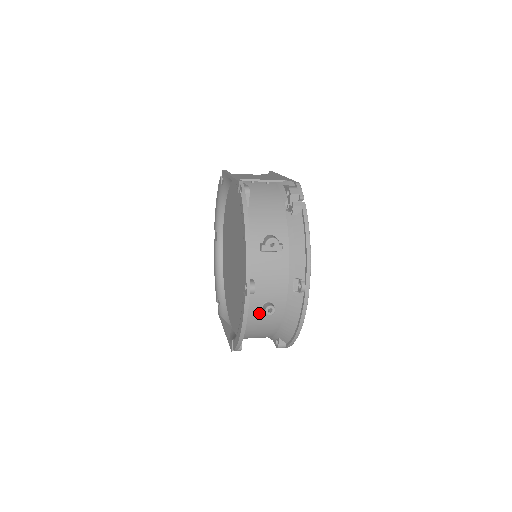
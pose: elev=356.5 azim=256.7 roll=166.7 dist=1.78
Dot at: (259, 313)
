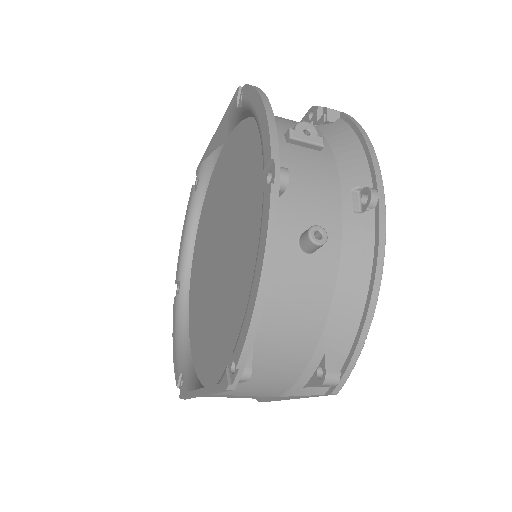
Dot at: (292, 256)
